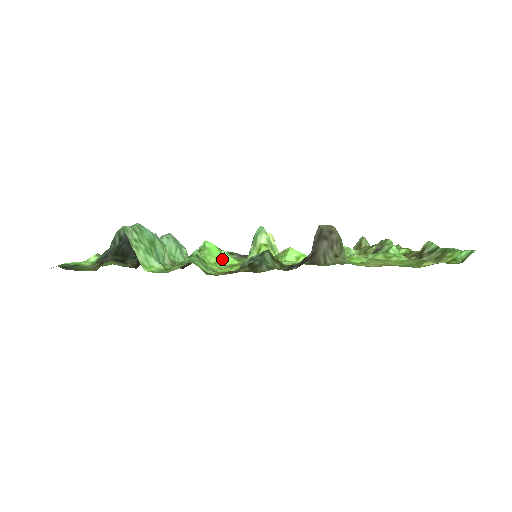
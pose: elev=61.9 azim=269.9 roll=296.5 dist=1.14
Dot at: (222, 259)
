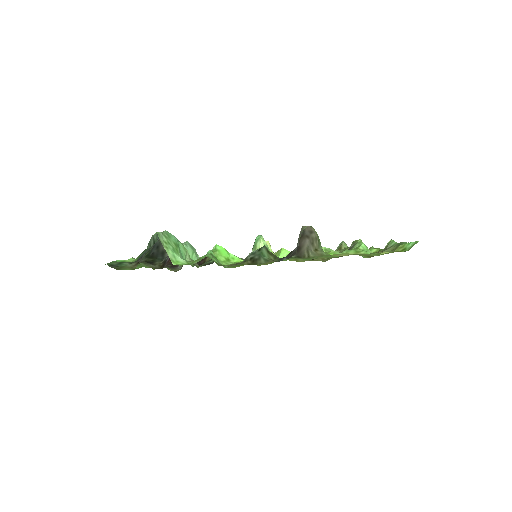
Dot at: (230, 258)
